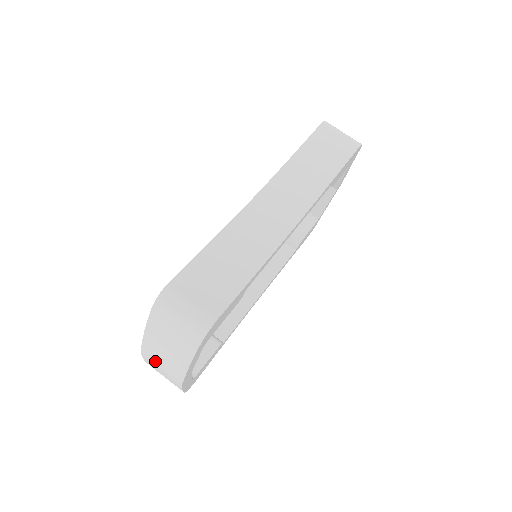
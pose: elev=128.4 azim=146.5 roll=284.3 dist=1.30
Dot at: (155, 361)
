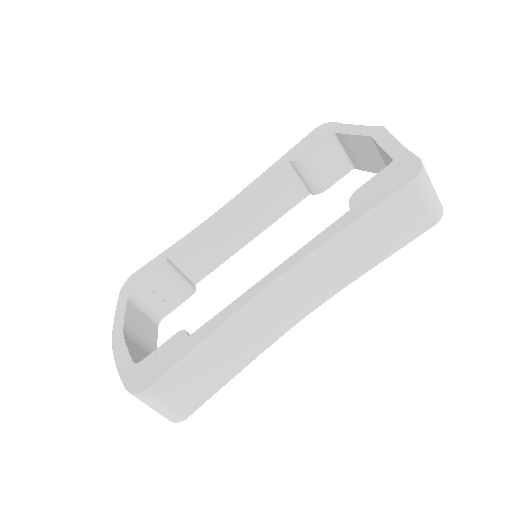
Dot at: occluded
